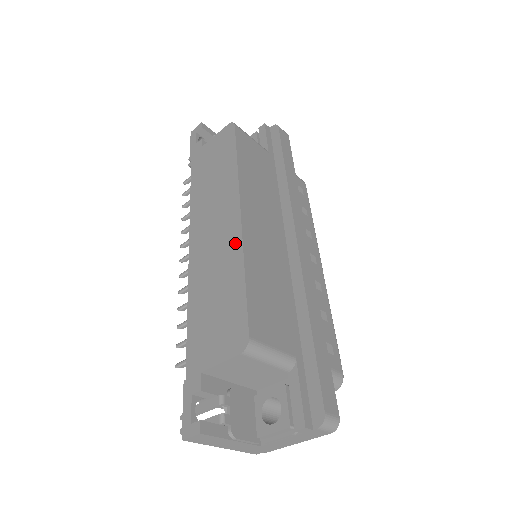
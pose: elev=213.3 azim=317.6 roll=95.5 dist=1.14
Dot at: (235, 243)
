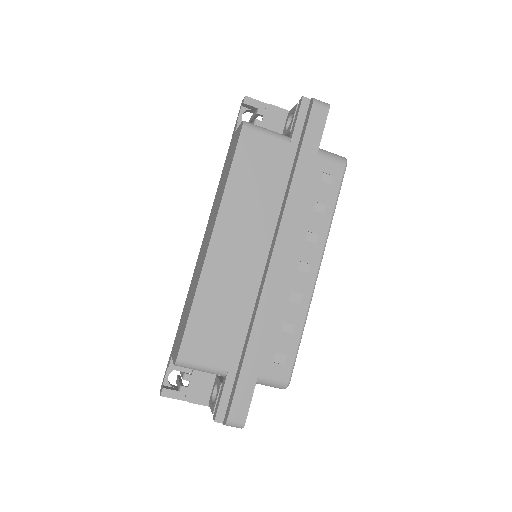
Dot at: (200, 270)
